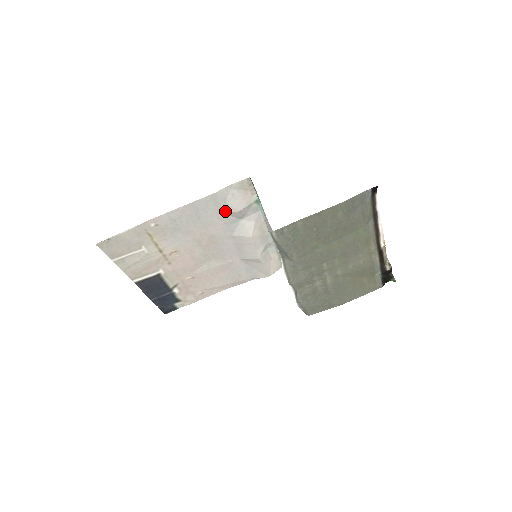
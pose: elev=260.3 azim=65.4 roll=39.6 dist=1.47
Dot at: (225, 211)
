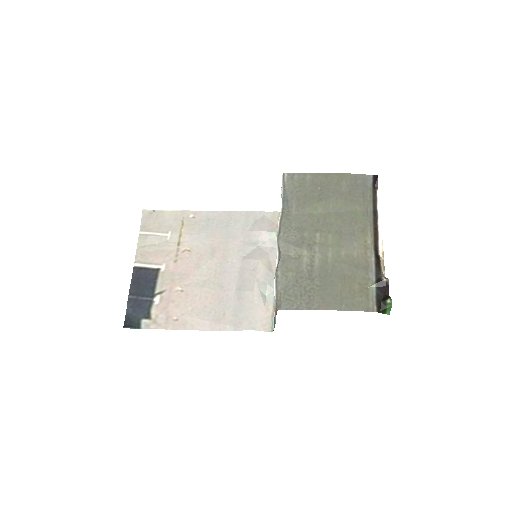
Dot at: (250, 230)
